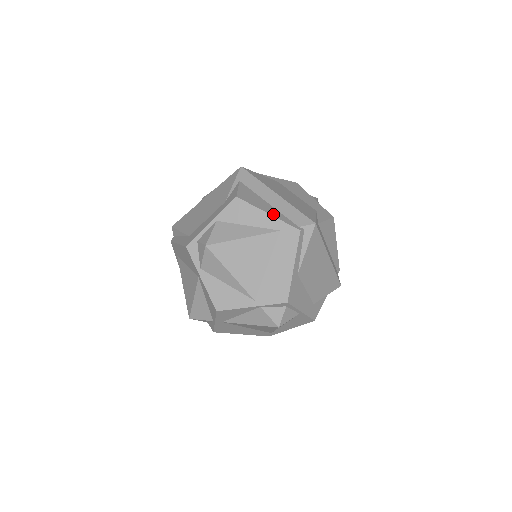
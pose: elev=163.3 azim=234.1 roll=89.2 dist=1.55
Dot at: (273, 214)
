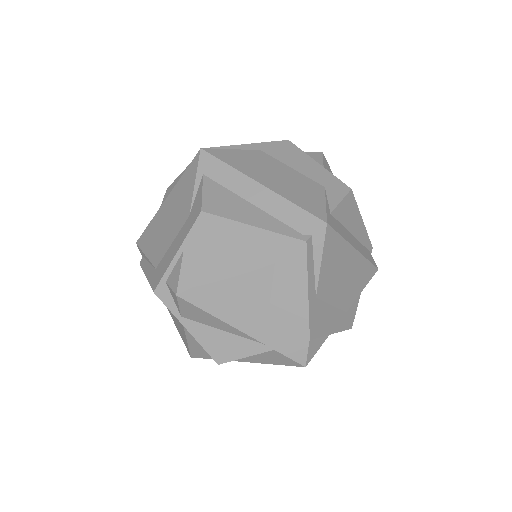
Dot at: (261, 224)
